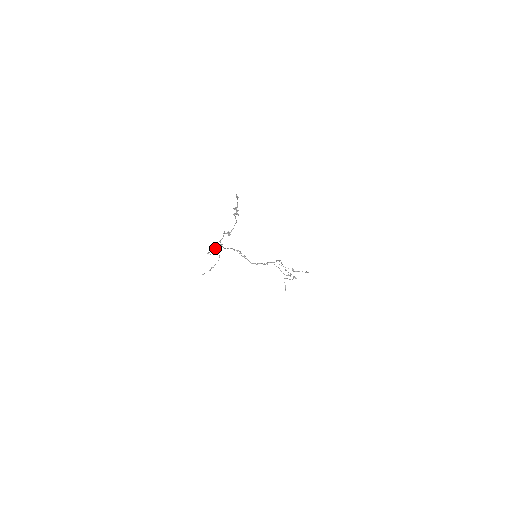
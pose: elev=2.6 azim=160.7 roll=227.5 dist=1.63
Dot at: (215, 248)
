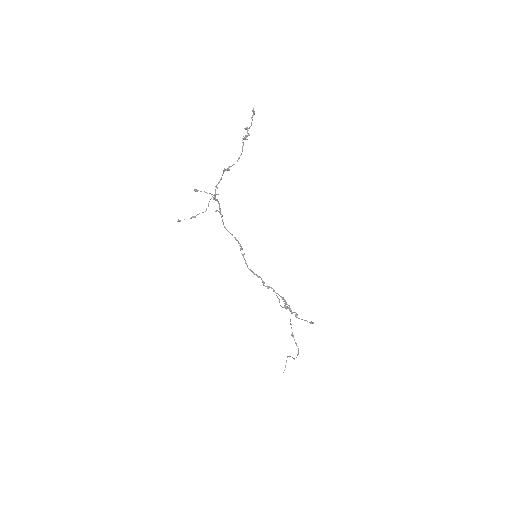
Dot at: occluded
